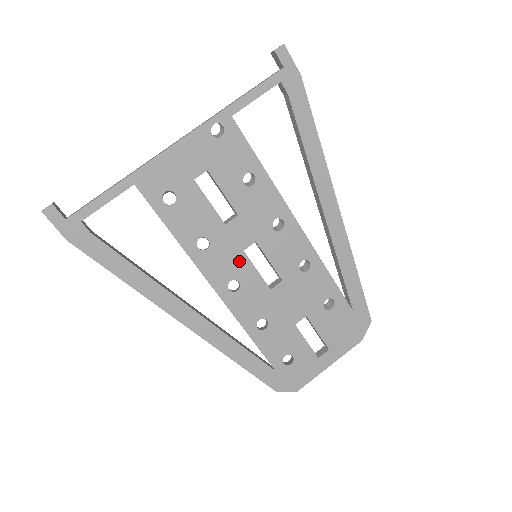
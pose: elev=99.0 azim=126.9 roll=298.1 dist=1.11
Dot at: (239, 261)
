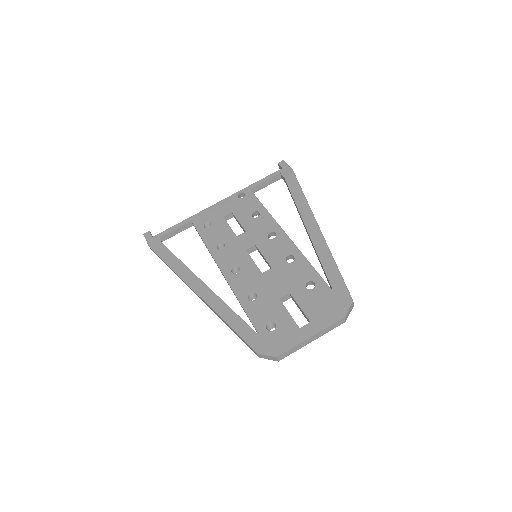
Dot at: (242, 256)
